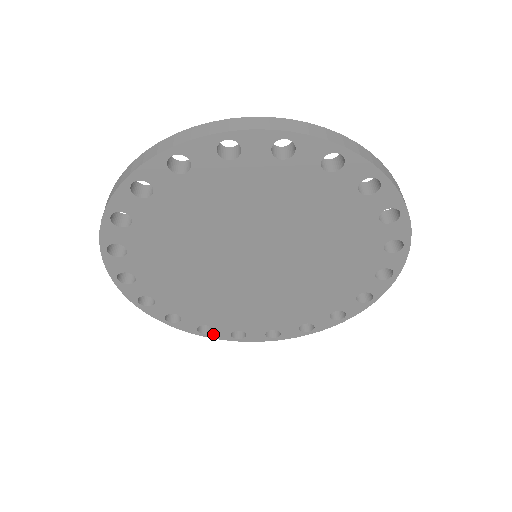
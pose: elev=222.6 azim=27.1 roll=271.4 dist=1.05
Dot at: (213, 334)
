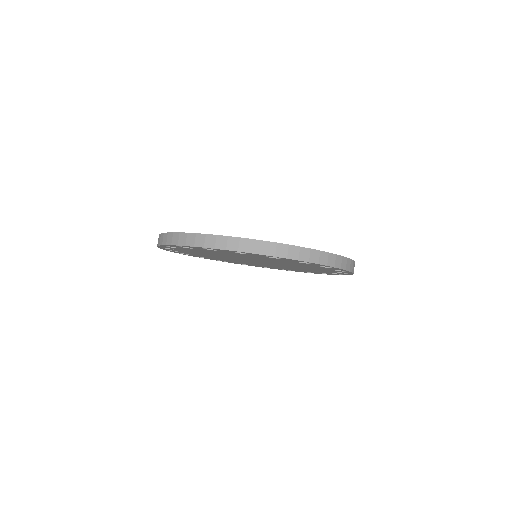
Dot at: (273, 268)
